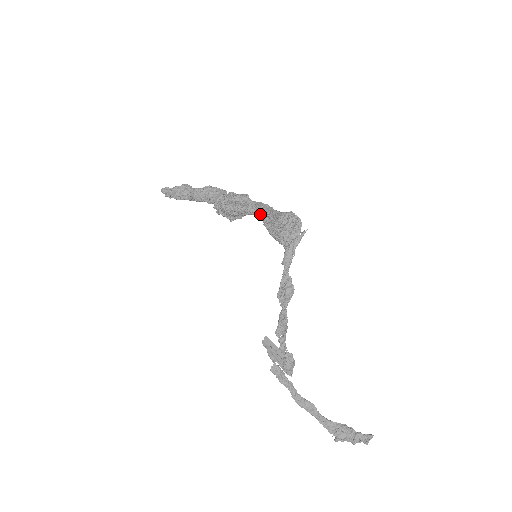
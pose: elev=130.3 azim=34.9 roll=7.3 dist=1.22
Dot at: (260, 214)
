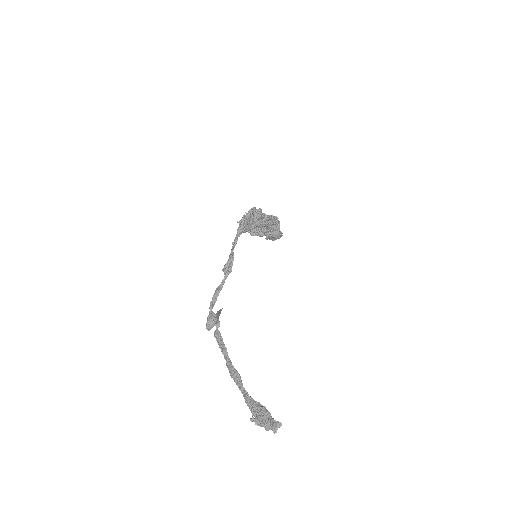
Dot at: occluded
